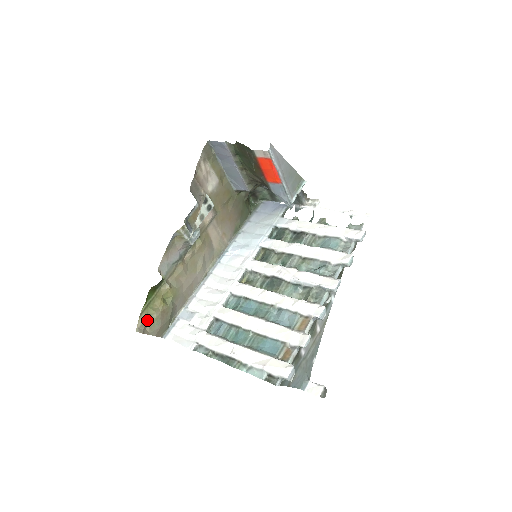
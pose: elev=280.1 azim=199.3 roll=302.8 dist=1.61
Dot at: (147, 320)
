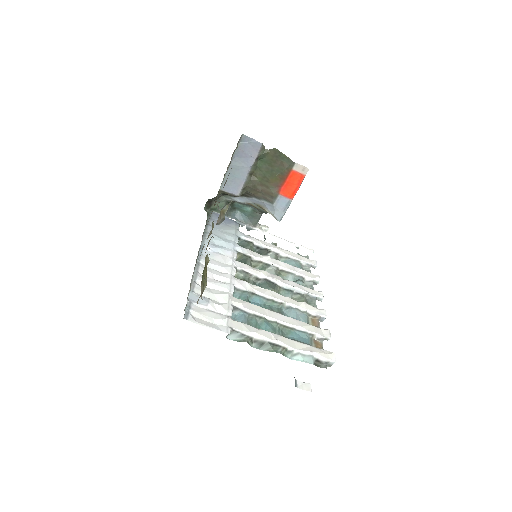
Dot at: (203, 289)
